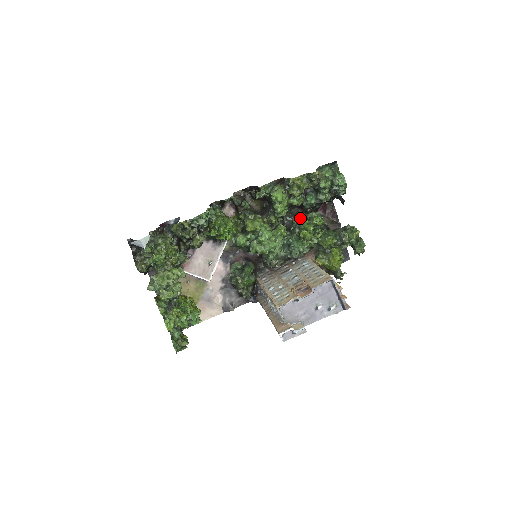
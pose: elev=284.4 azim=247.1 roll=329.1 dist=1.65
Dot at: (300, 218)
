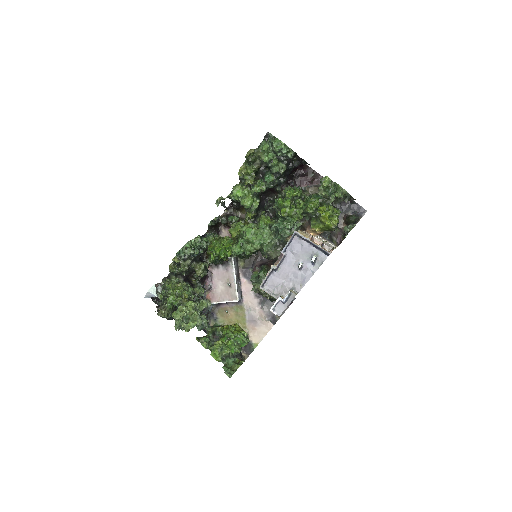
Dot at: occluded
